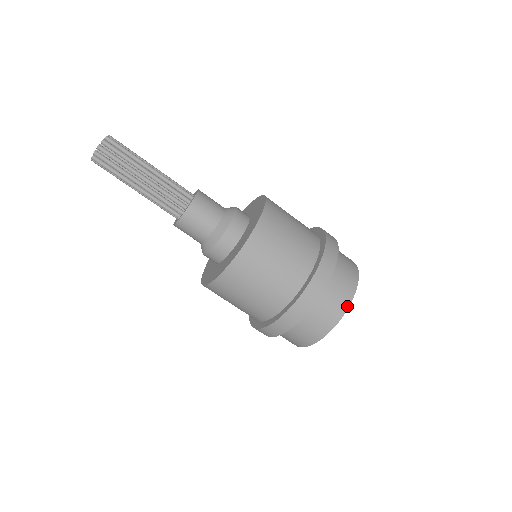
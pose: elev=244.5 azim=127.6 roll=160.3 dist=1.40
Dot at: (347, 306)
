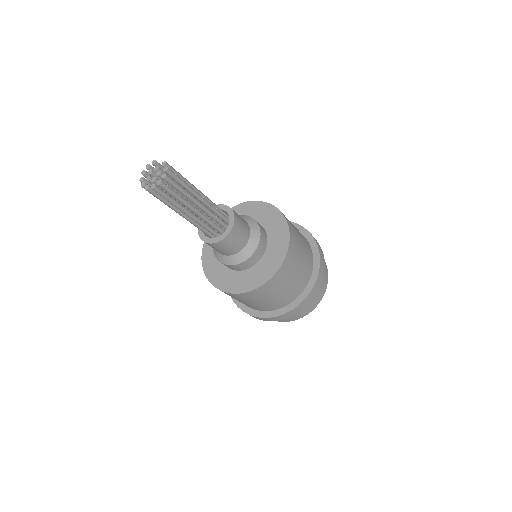
Dot at: (280, 321)
